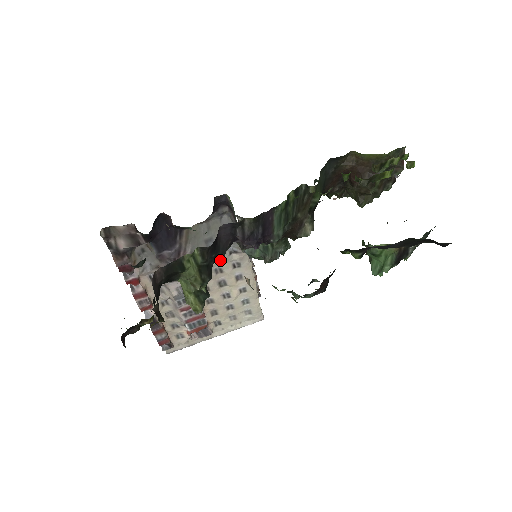
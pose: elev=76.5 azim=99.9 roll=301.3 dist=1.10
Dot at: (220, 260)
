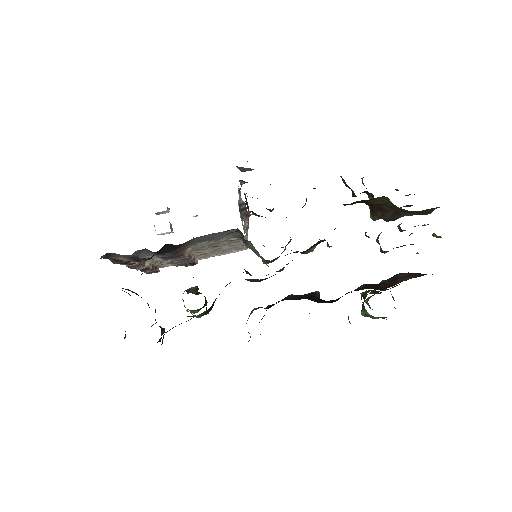
Dot at: (218, 242)
